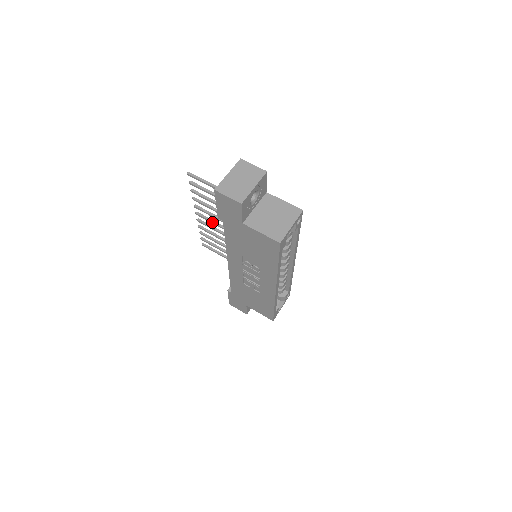
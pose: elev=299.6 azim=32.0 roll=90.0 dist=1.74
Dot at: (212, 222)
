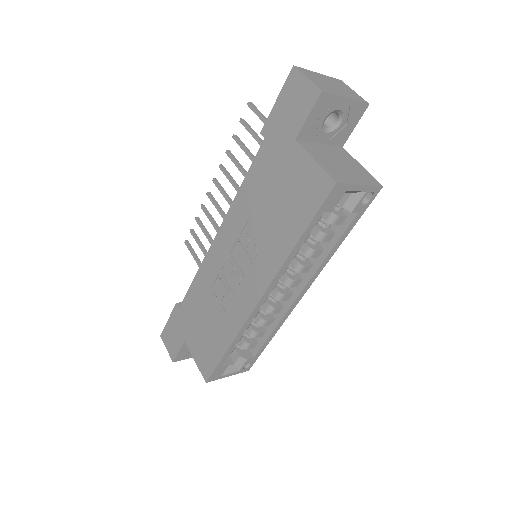
Dot at: (226, 196)
